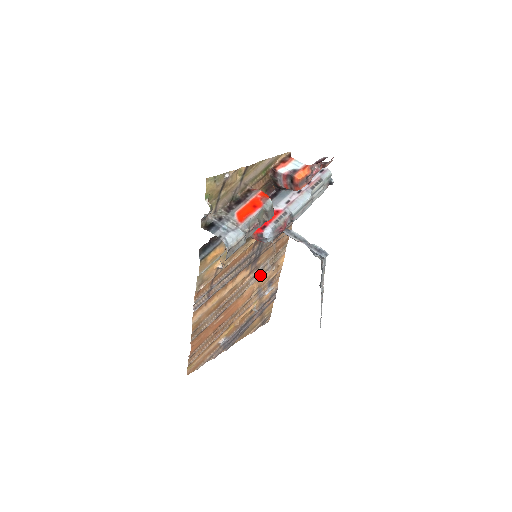
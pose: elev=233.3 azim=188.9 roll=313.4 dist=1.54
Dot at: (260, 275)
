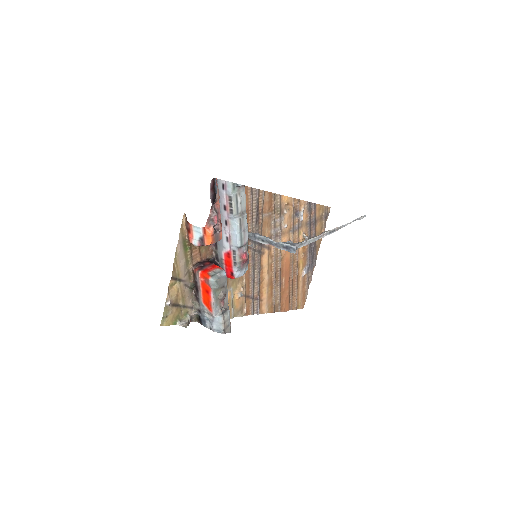
Dot at: (279, 232)
